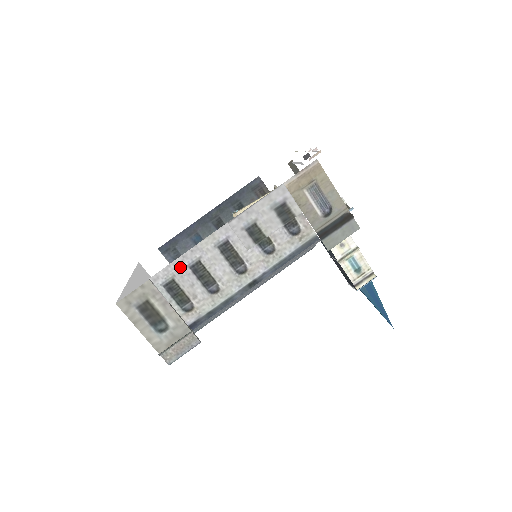
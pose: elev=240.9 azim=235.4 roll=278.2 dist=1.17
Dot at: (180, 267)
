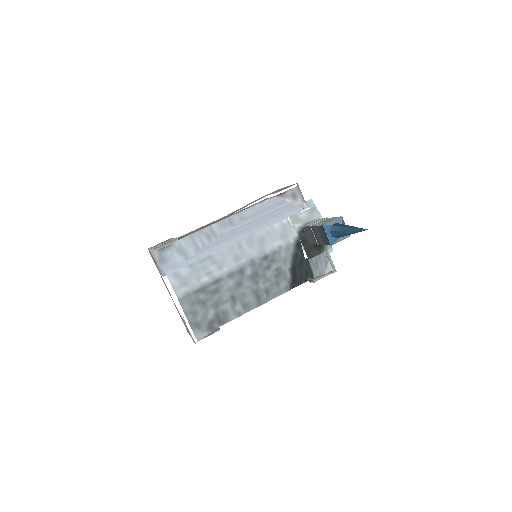
Dot at: occluded
